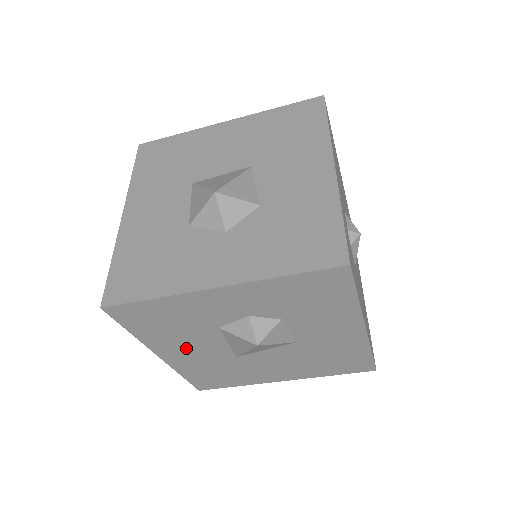
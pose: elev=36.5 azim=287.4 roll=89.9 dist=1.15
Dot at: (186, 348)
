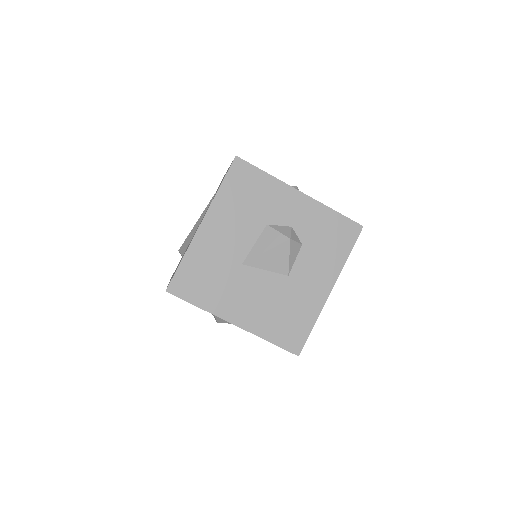
Dot at: (227, 228)
